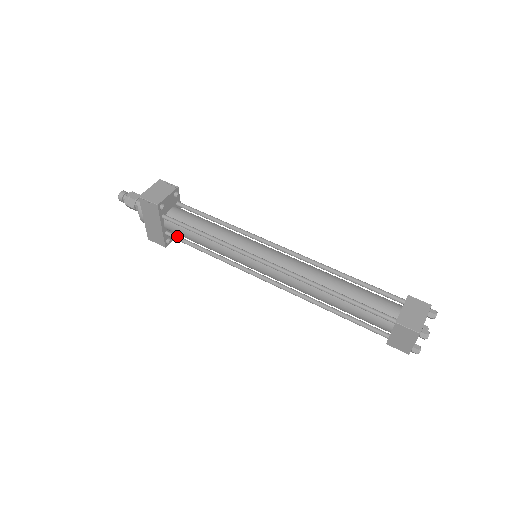
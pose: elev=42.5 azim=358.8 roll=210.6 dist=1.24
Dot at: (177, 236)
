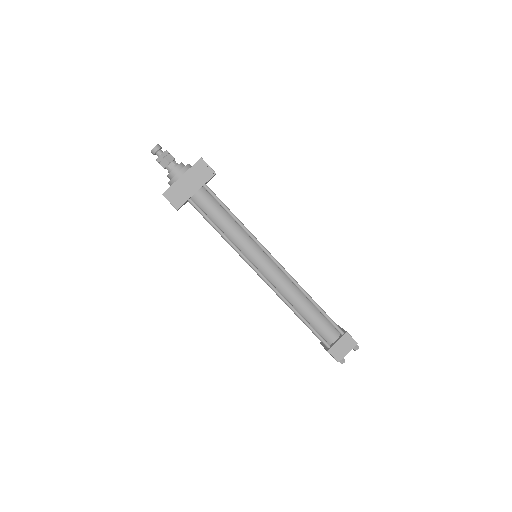
Dot at: (200, 207)
